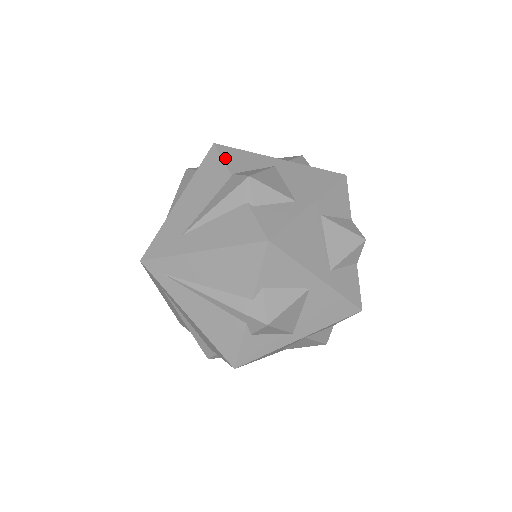
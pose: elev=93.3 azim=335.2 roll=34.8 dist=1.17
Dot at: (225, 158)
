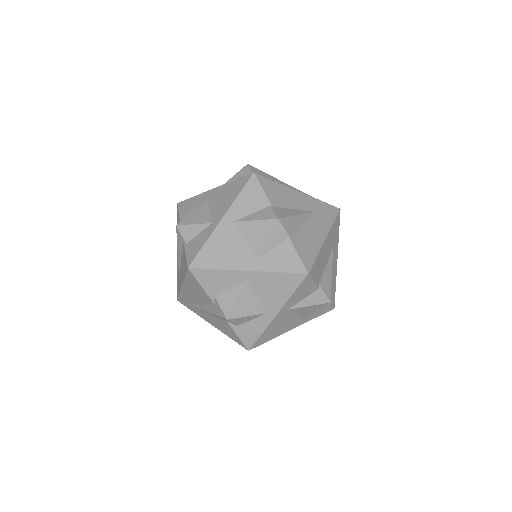
Dot at: (180, 212)
